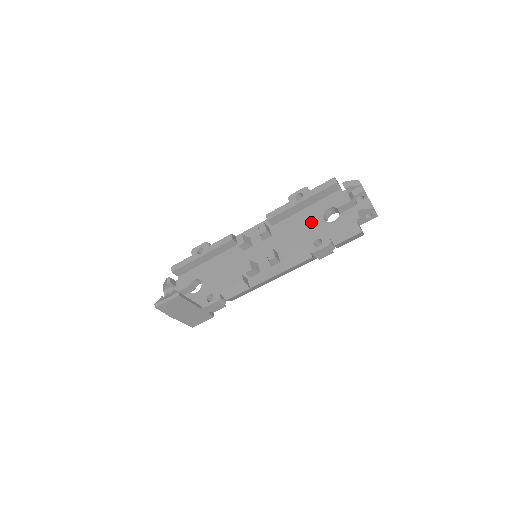
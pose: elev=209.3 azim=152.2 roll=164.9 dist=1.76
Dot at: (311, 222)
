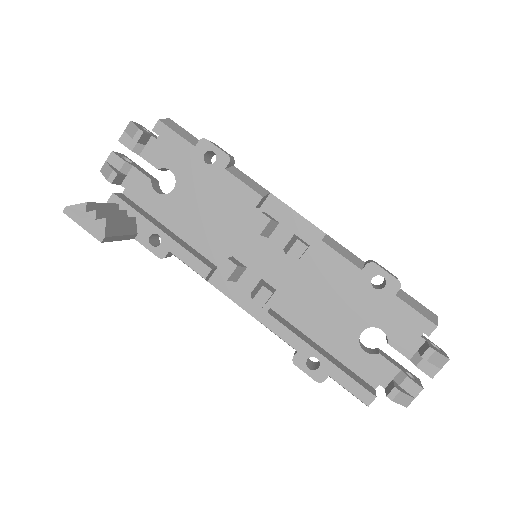
Dot at: (348, 315)
